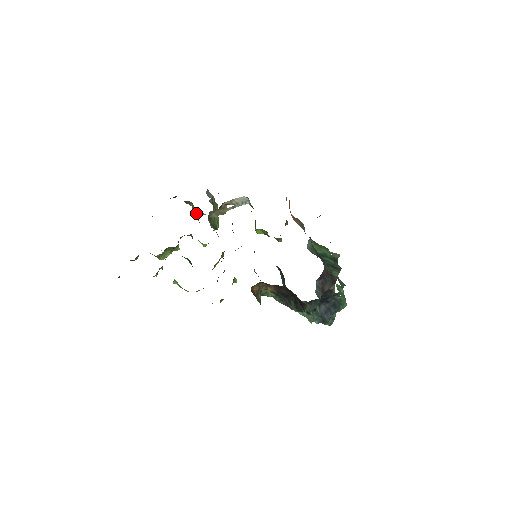
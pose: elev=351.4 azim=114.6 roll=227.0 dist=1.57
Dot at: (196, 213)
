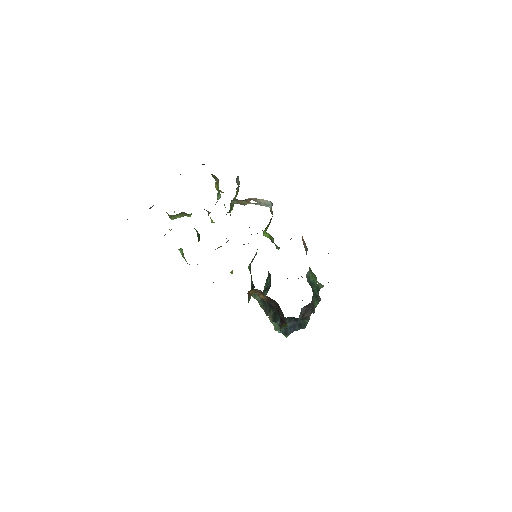
Dot at: (219, 192)
